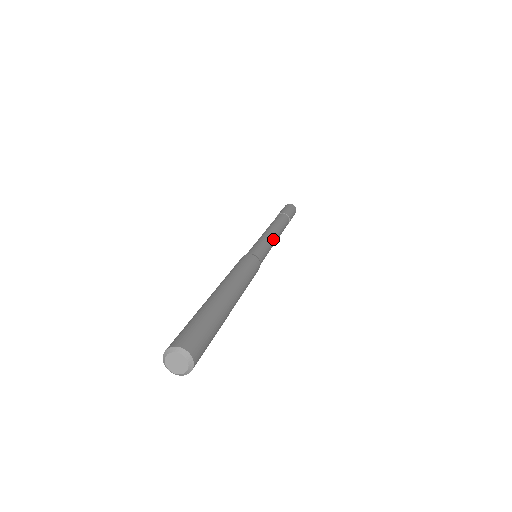
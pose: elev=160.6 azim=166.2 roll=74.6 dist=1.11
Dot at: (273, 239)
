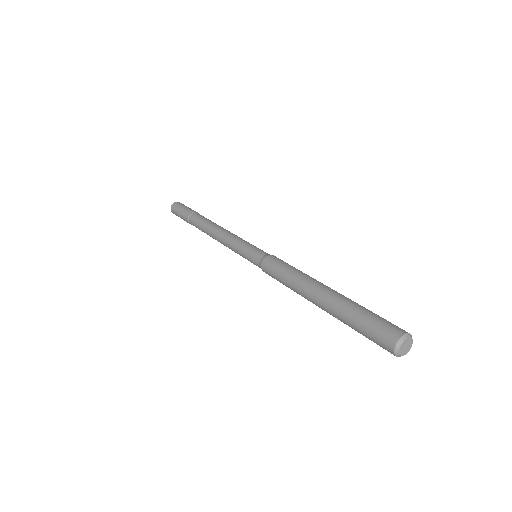
Dot at: occluded
